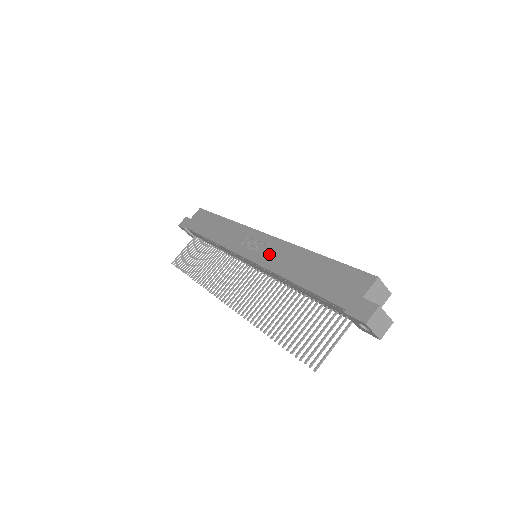
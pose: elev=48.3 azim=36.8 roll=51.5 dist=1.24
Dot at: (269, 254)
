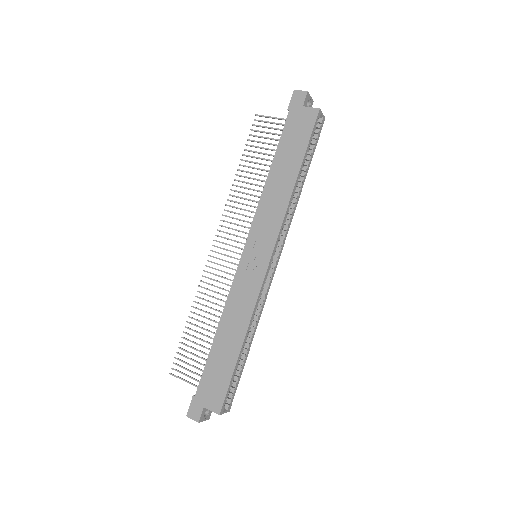
Dot at: (243, 288)
